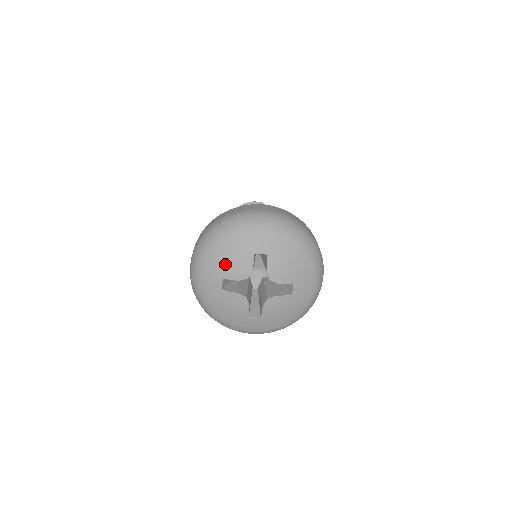
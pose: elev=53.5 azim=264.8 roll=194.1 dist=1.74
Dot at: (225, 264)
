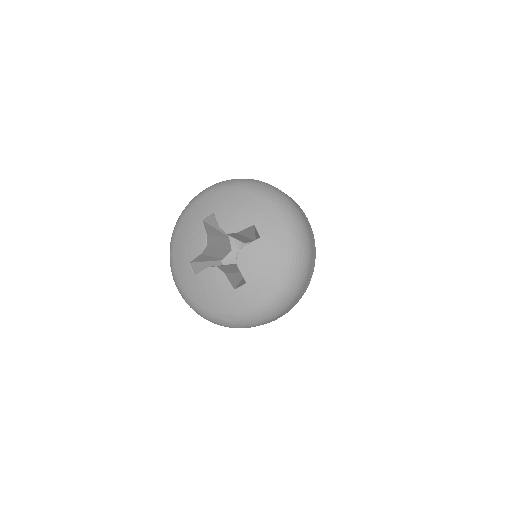
Dot at: (185, 248)
